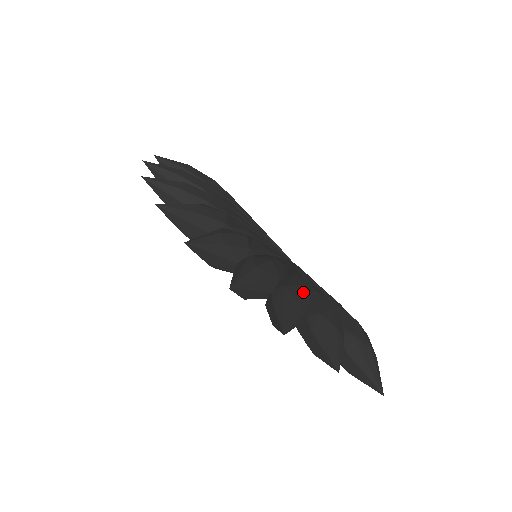
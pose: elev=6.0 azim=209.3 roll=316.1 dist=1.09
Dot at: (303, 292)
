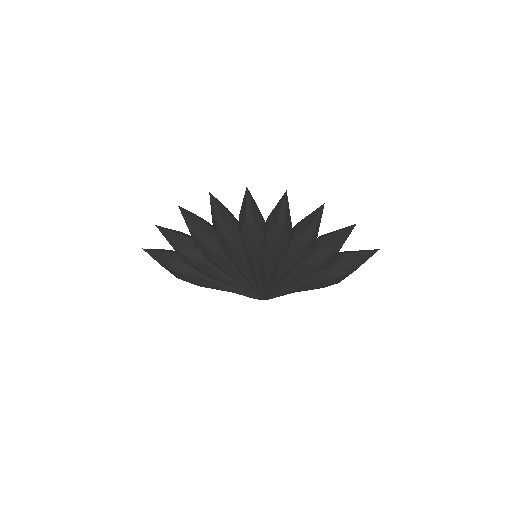
Dot at: occluded
